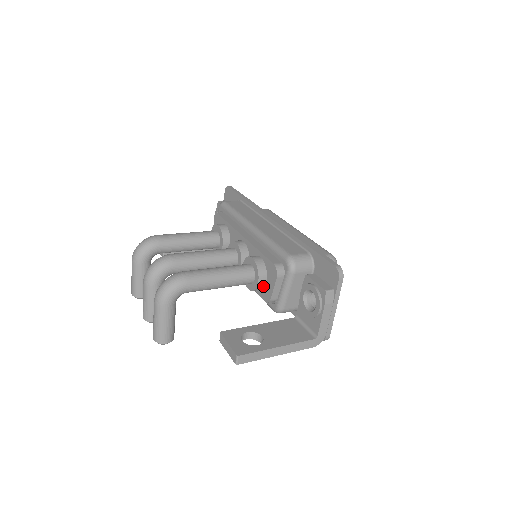
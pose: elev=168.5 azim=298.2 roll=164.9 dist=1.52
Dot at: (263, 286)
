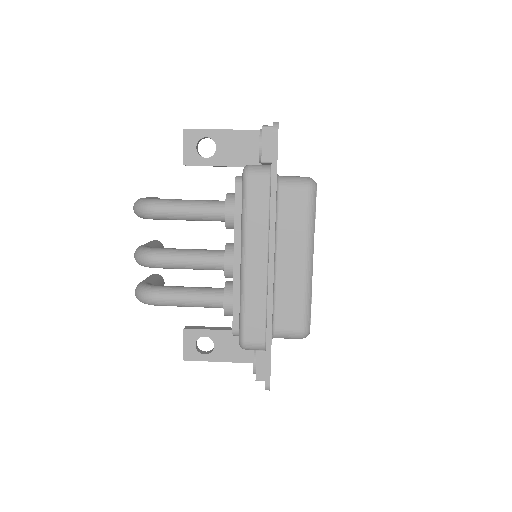
Dot at: occluded
